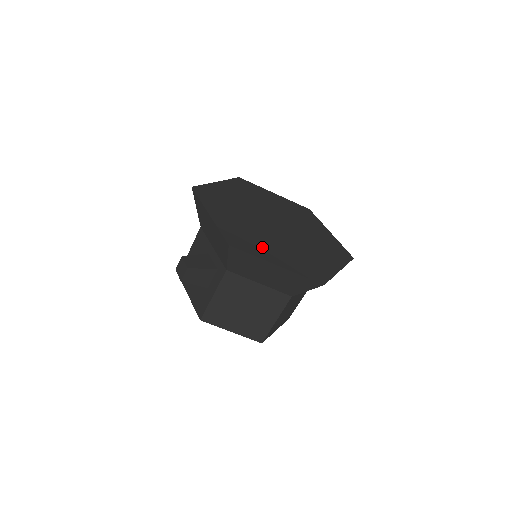
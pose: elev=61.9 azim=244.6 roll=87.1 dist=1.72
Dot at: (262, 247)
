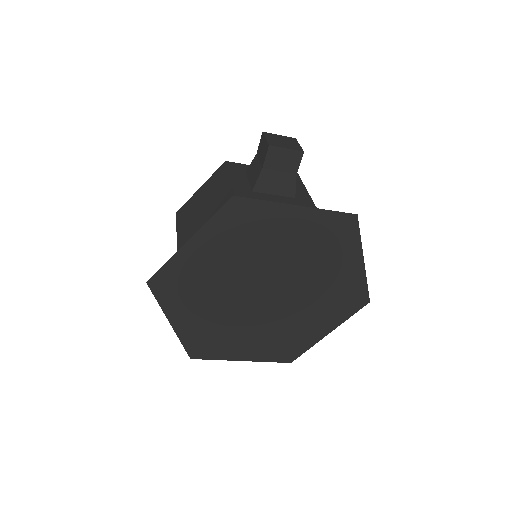
Dot at: (231, 344)
